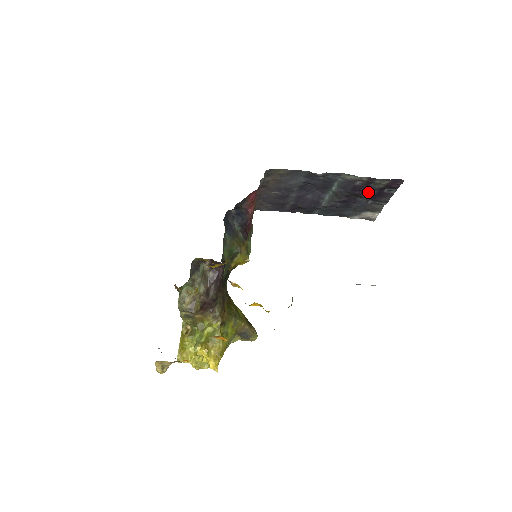
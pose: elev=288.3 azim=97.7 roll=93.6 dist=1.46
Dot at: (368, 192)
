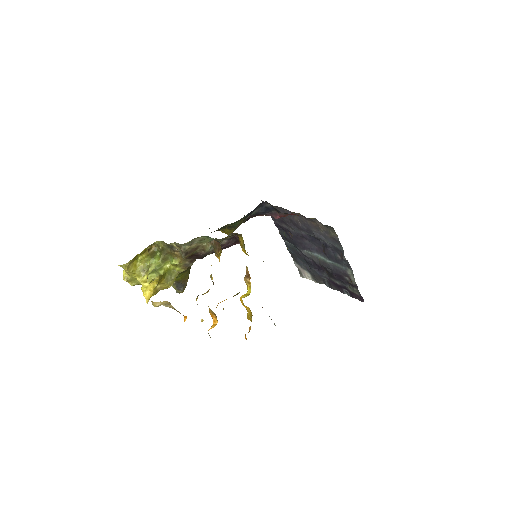
Dot at: (338, 281)
